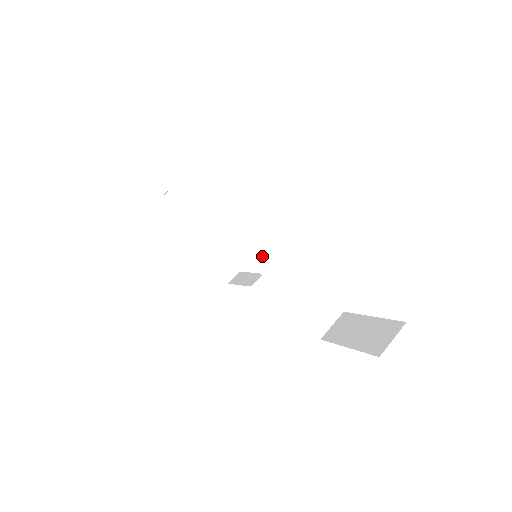
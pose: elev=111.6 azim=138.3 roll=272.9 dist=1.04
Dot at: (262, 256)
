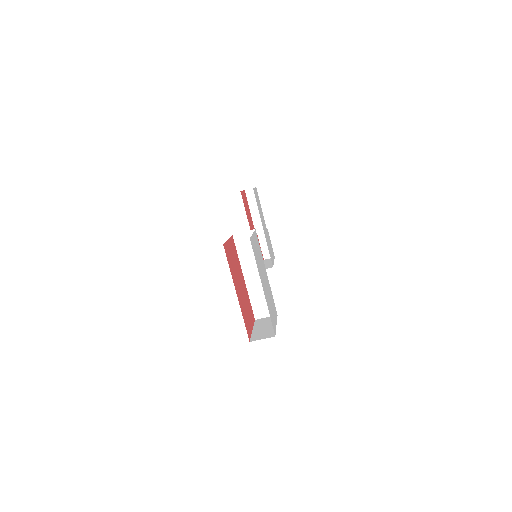
Dot at: (247, 259)
